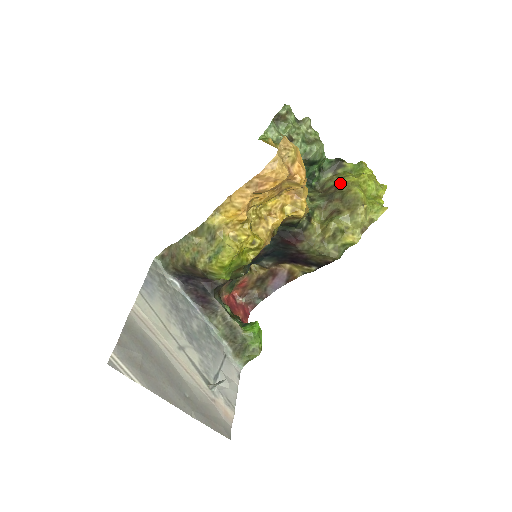
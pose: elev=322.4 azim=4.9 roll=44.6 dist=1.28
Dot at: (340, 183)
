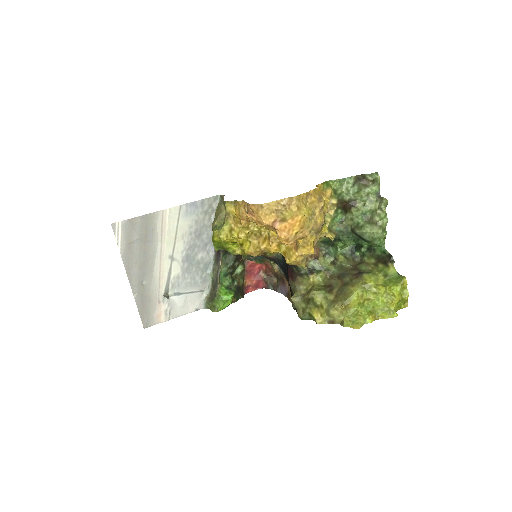
Dot at: (361, 273)
